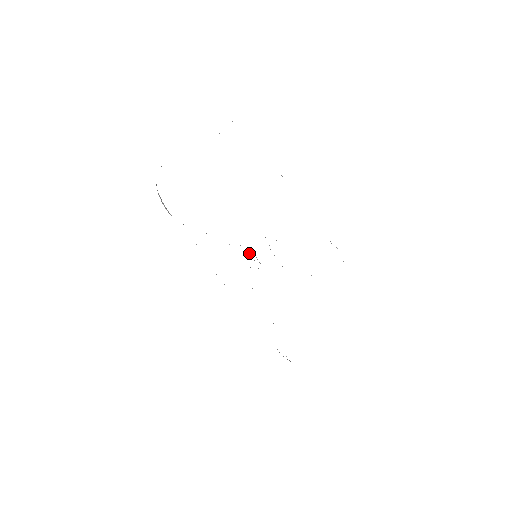
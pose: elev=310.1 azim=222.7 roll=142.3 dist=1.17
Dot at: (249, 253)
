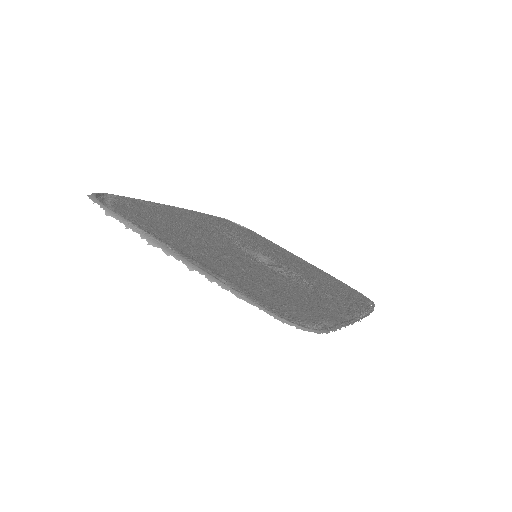
Dot at: (246, 250)
